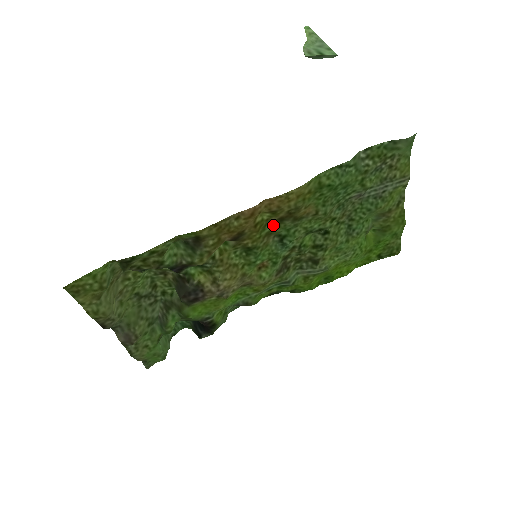
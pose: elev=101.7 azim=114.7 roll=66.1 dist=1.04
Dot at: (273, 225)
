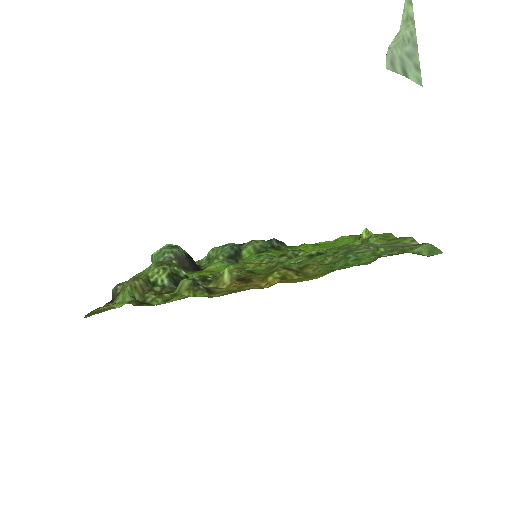
Dot at: (280, 266)
